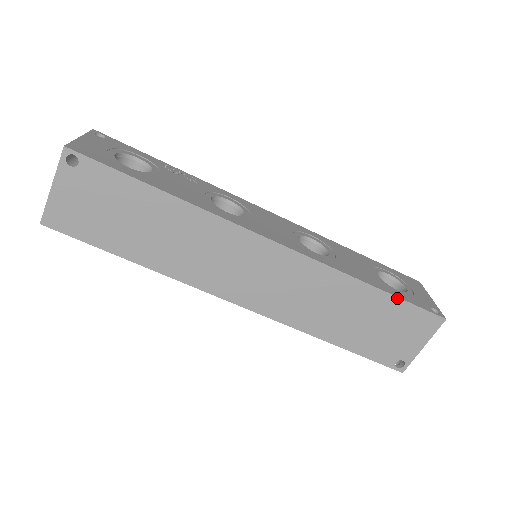
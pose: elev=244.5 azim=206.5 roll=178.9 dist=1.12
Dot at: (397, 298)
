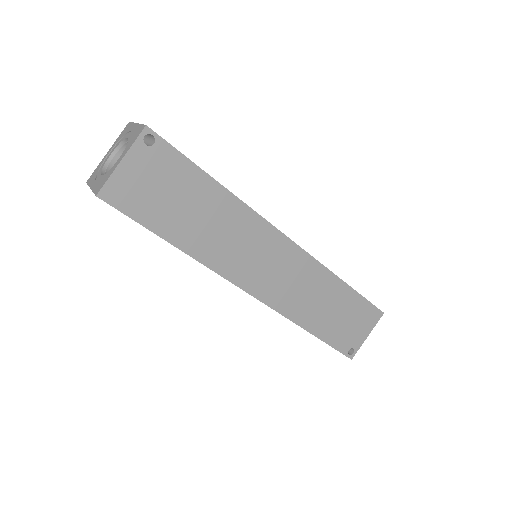
Dot at: (359, 294)
